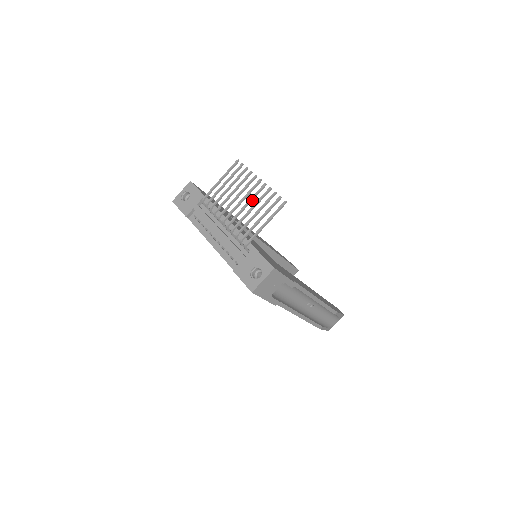
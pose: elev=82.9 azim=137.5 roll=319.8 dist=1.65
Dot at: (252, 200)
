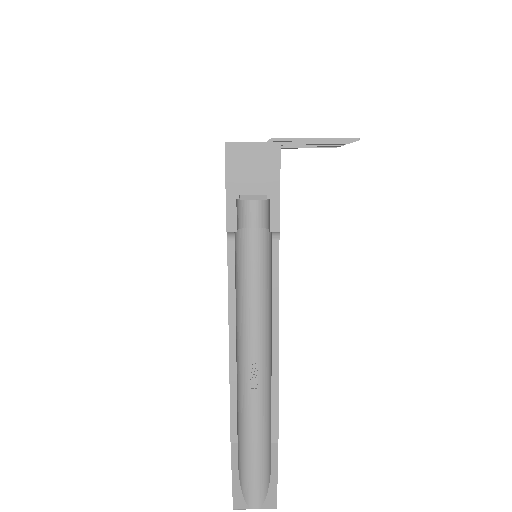
Dot at: occluded
